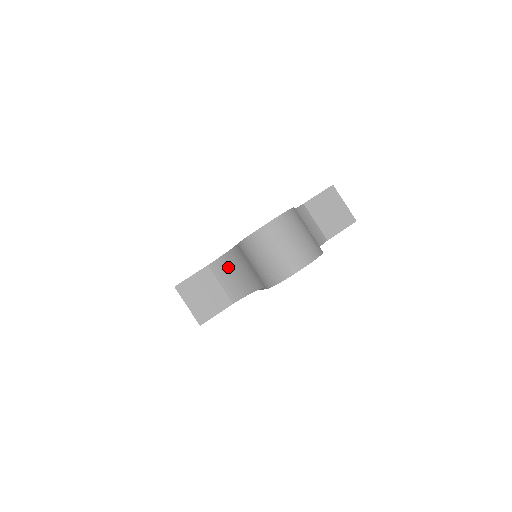
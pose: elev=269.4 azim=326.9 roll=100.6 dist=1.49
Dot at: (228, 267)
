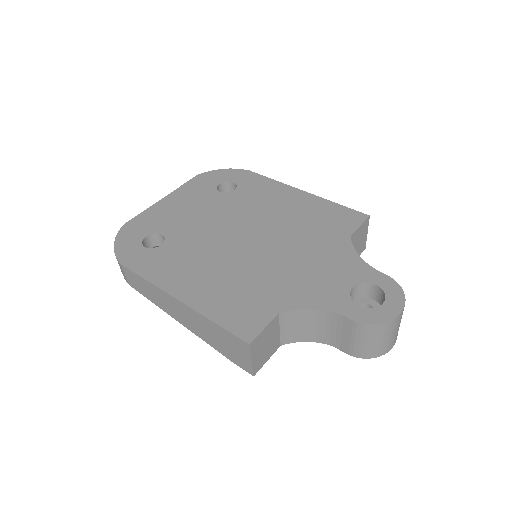
Dot at: (302, 319)
